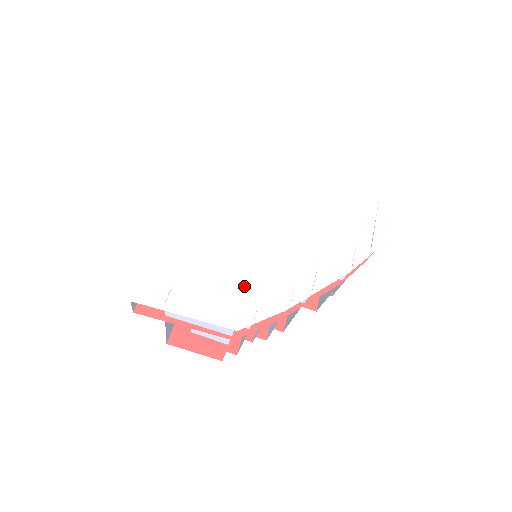
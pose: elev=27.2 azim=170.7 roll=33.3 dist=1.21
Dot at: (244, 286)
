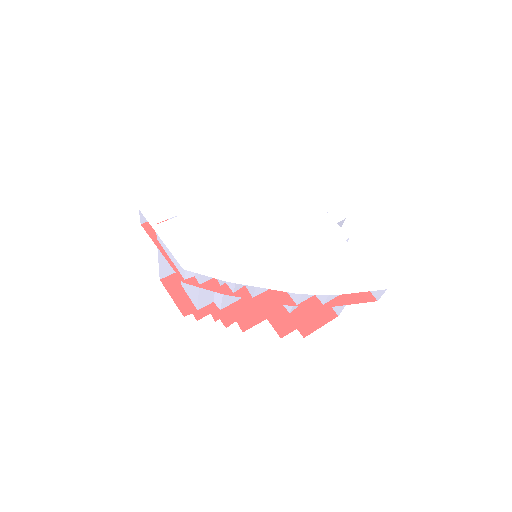
Dot at: (215, 249)
